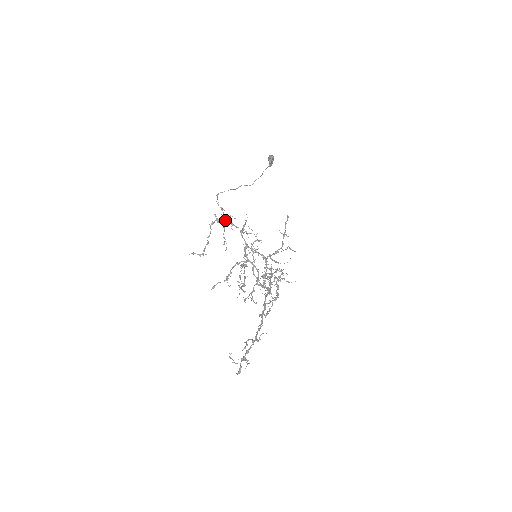
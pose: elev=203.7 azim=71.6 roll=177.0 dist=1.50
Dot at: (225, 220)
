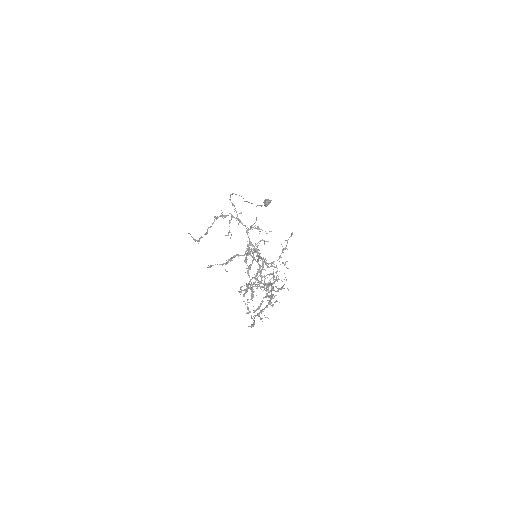
Dot at: (233, 216)
